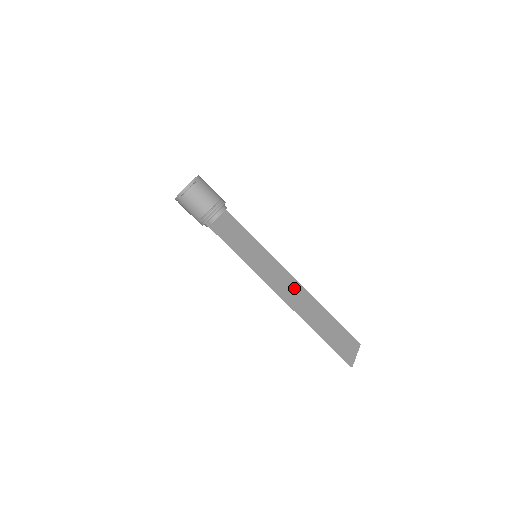
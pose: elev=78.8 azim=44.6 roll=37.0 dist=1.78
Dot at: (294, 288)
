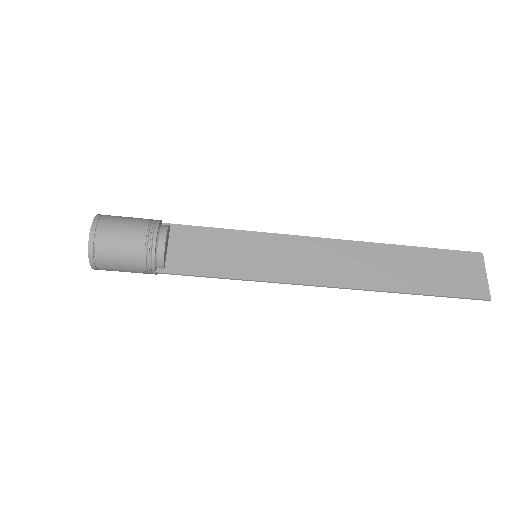
Dot at: (338, 255)
